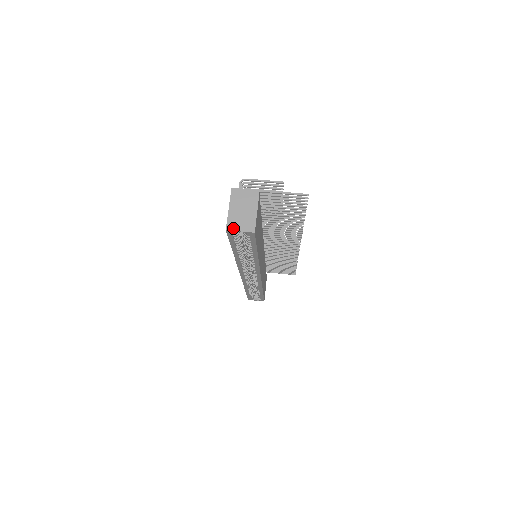
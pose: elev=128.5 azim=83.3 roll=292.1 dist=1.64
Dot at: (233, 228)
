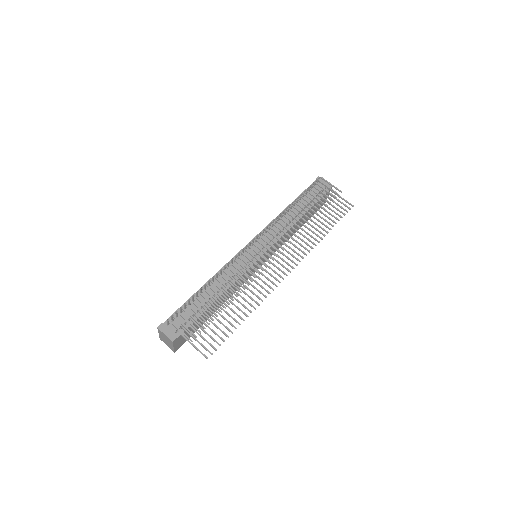
Dot at: occluded
